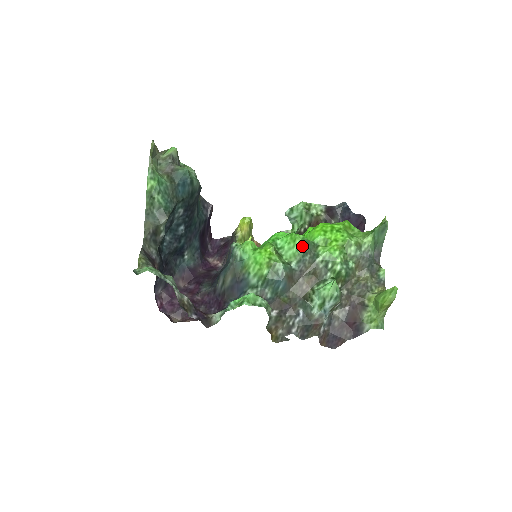
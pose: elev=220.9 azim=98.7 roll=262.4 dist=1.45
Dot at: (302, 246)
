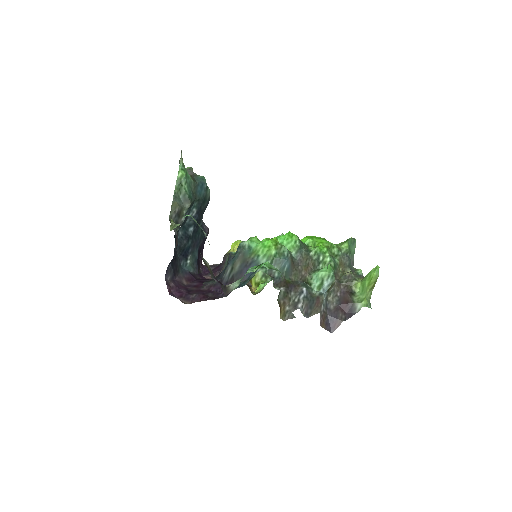
Dot at: (298, 241)
